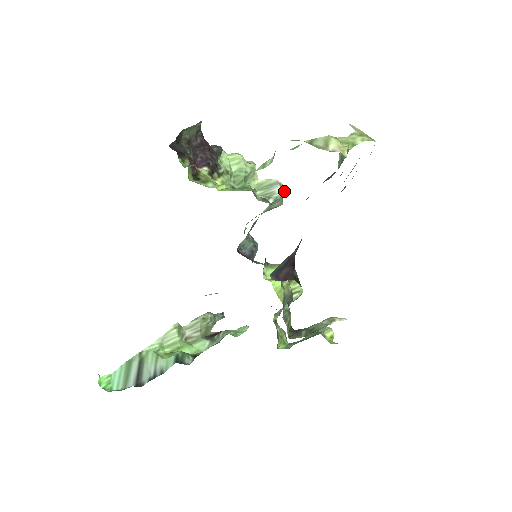
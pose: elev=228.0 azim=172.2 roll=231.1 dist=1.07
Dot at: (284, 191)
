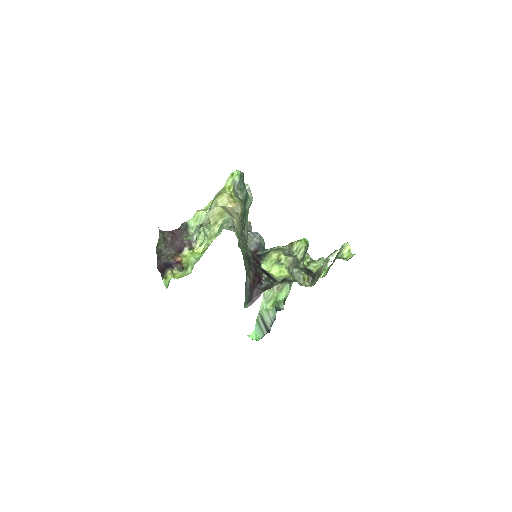
Dot at: occluded
